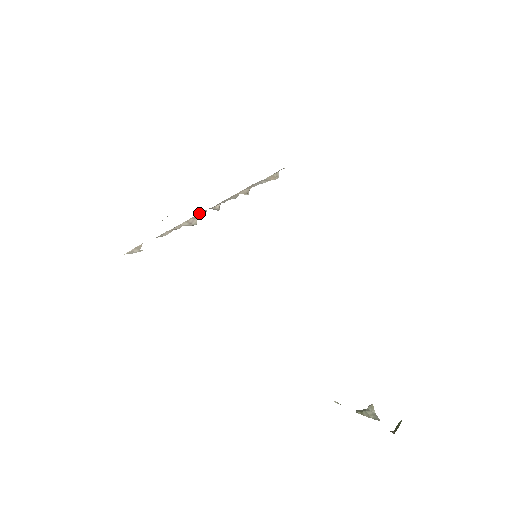
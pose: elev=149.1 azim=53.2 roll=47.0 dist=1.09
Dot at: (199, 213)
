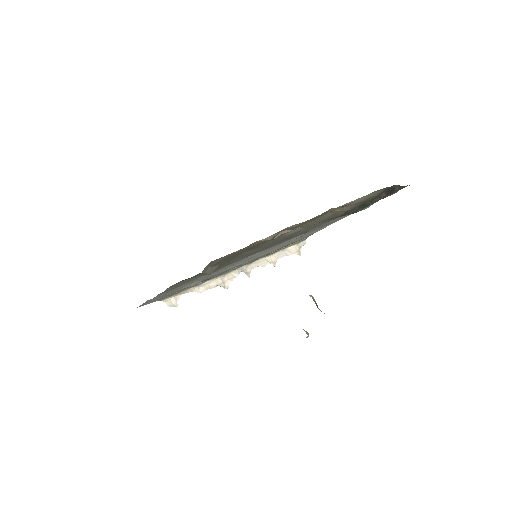
Dot at: (233, 271)
